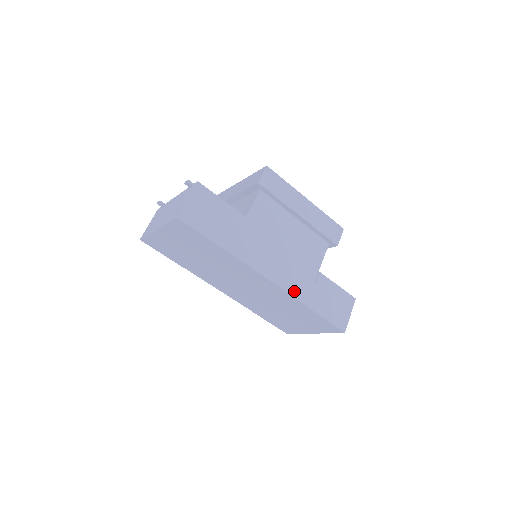
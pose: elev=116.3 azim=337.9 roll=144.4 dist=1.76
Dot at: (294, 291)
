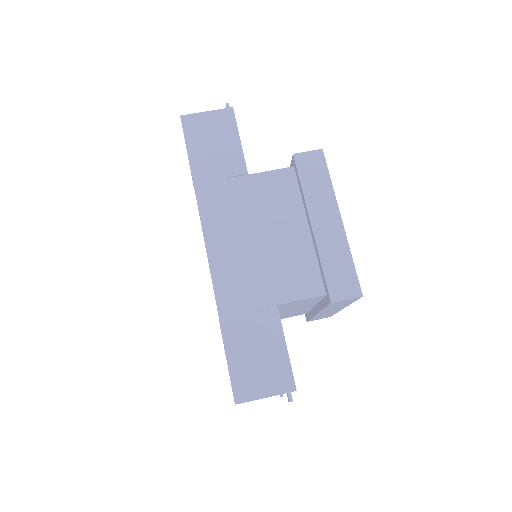
Dot at: (222, 288)
